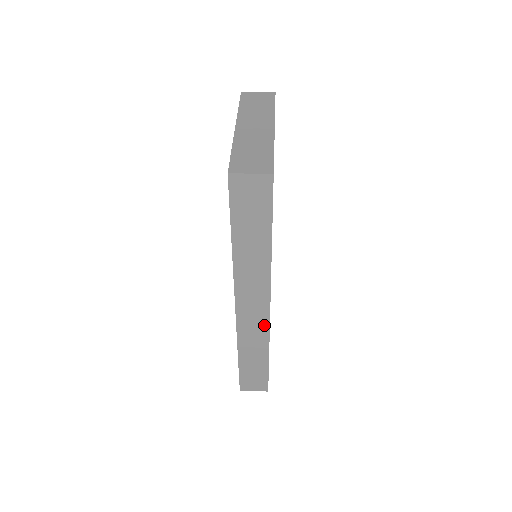
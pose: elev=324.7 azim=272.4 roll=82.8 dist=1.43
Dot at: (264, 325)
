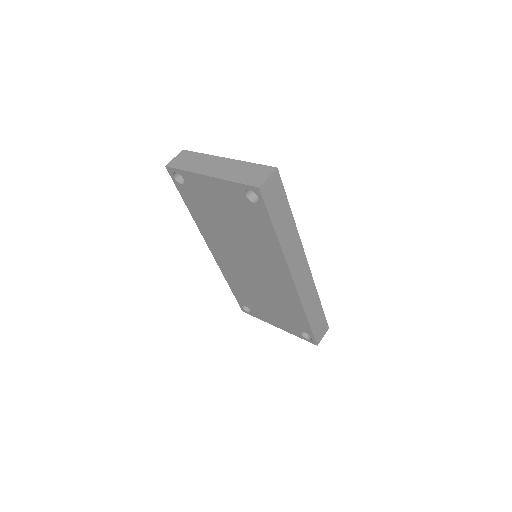
Dot at: (310, 278)
